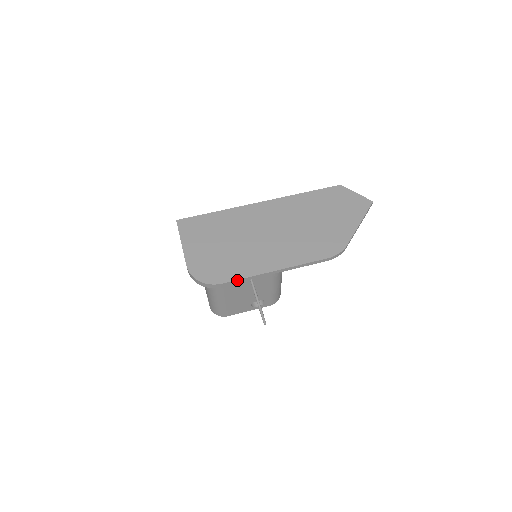
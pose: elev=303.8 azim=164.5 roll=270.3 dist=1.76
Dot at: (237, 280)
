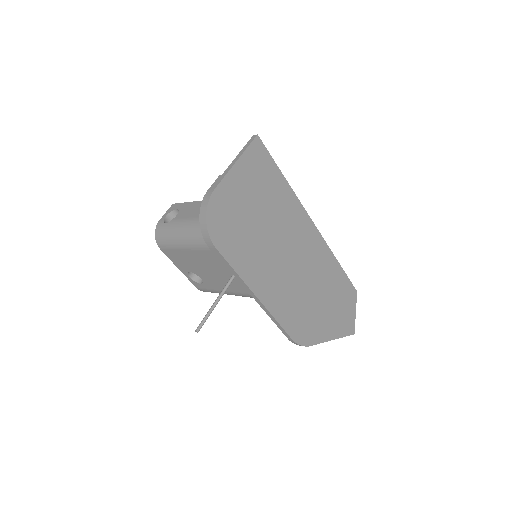
Dot at: (228, 263)
